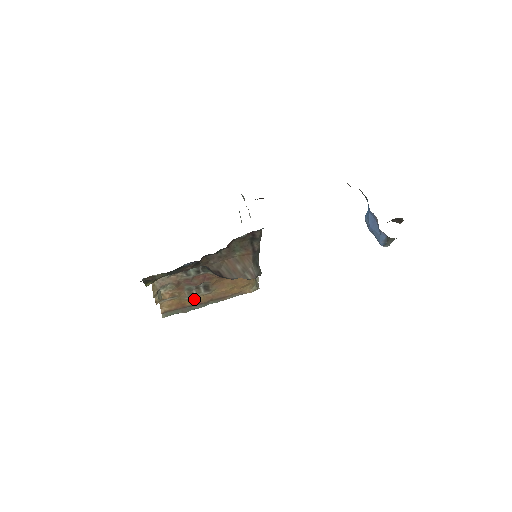
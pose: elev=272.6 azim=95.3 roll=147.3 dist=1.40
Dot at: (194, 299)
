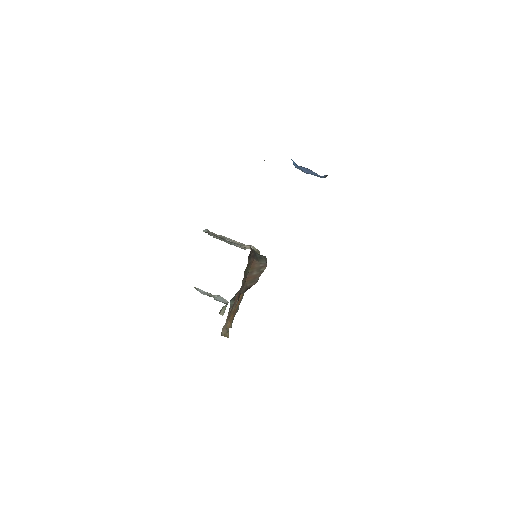
Dot at: (238, 302)
